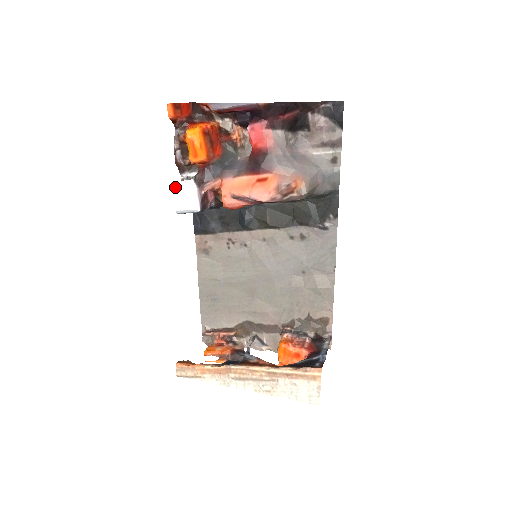
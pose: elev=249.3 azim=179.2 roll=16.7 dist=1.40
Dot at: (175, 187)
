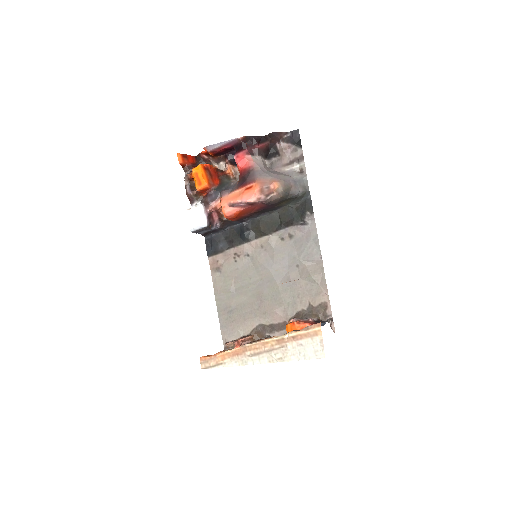
Dot at: (188, 211)
